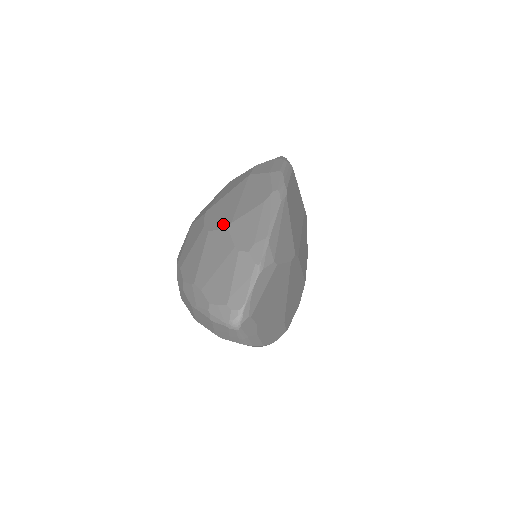
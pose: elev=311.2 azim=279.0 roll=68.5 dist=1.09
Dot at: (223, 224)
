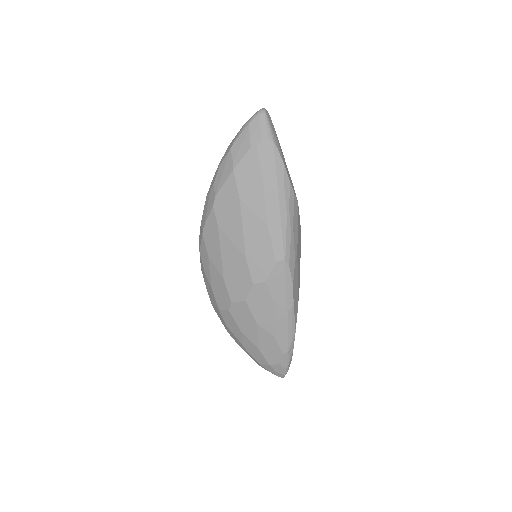
Dot at: occluded
